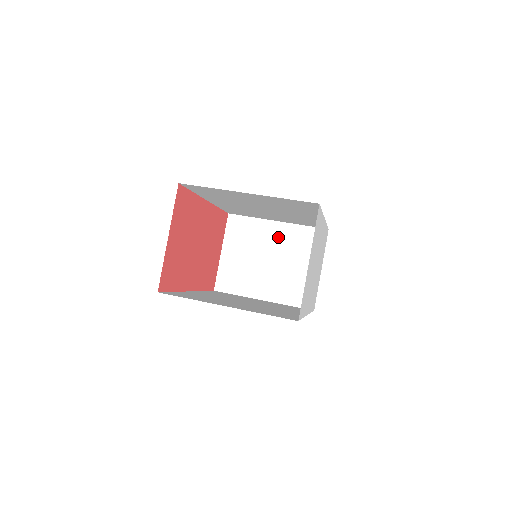
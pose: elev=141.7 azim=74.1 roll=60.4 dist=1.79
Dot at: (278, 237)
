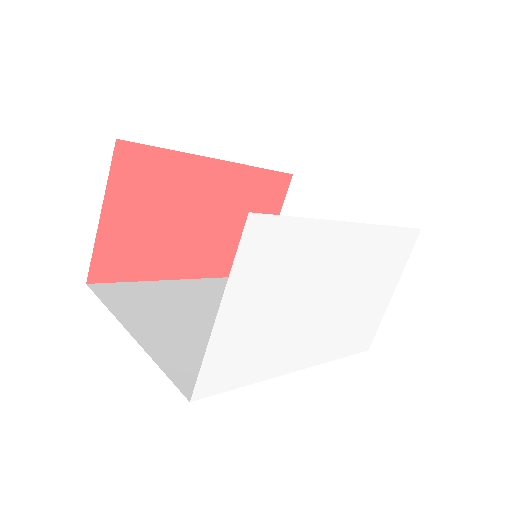
Dot at: occluded
